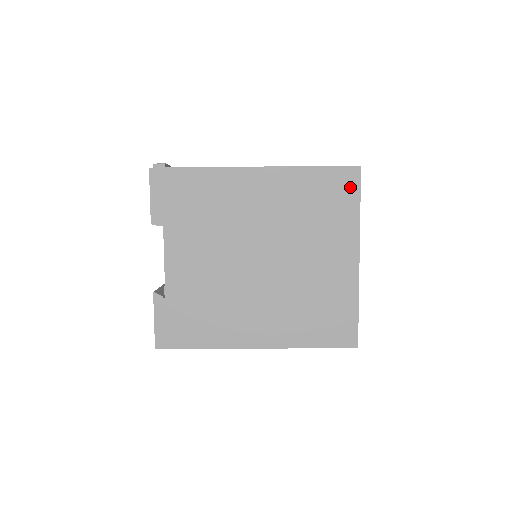
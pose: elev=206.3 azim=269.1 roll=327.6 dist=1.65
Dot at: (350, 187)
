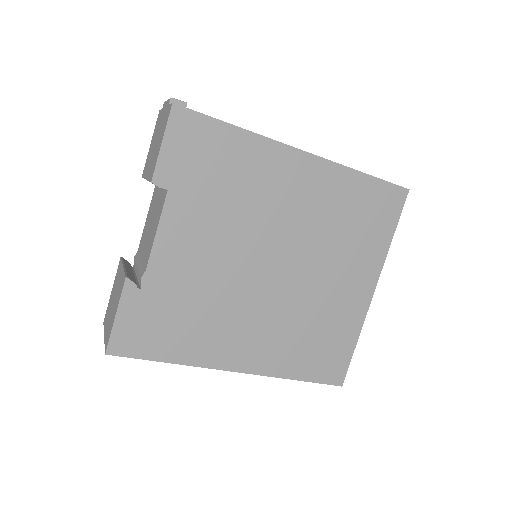
Dot at: (392, 209)
